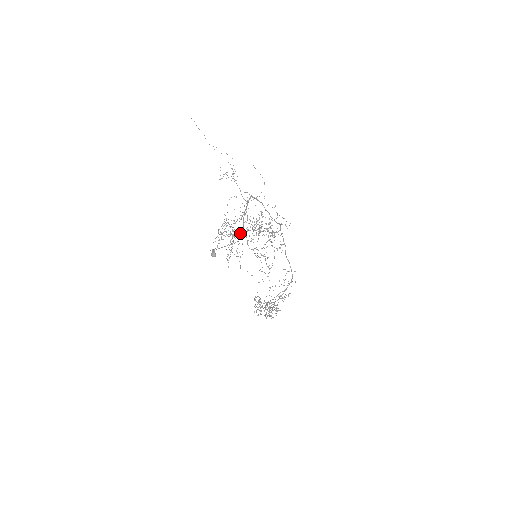
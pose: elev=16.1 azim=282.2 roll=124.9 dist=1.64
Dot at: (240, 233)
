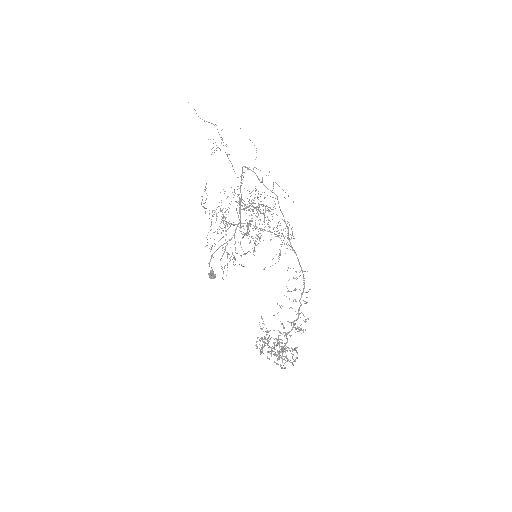
Dot at: (236, 227)
